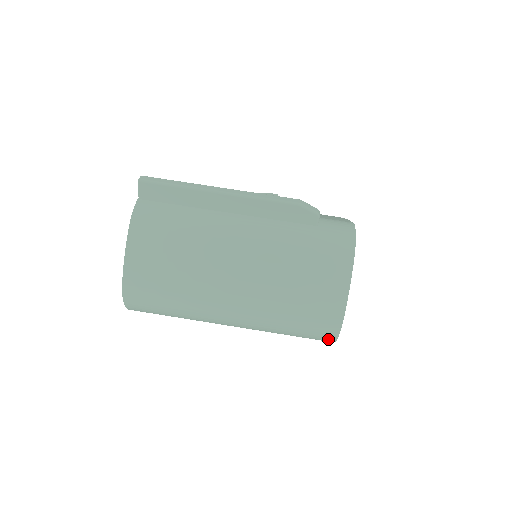
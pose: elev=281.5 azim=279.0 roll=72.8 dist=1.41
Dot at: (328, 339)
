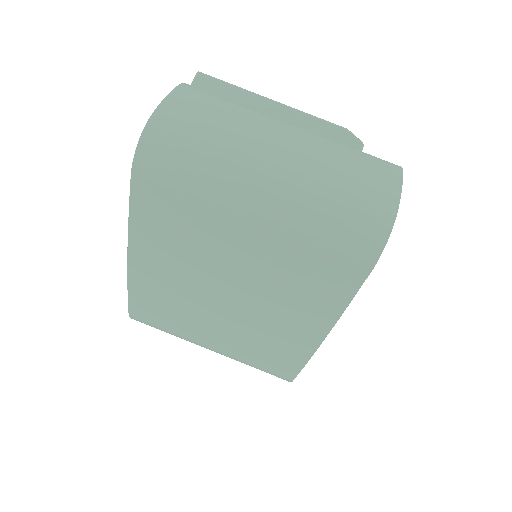
Dot at: (374, 245)
